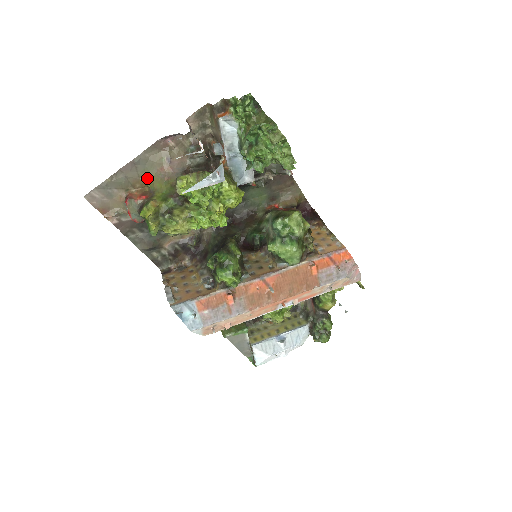
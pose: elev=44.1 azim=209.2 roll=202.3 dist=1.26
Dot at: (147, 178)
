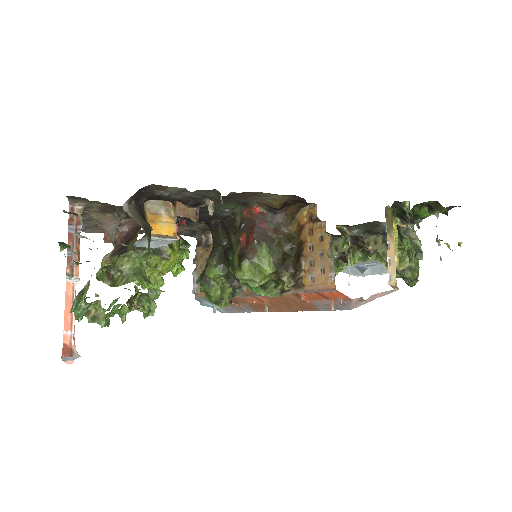
Dot at: occluded
